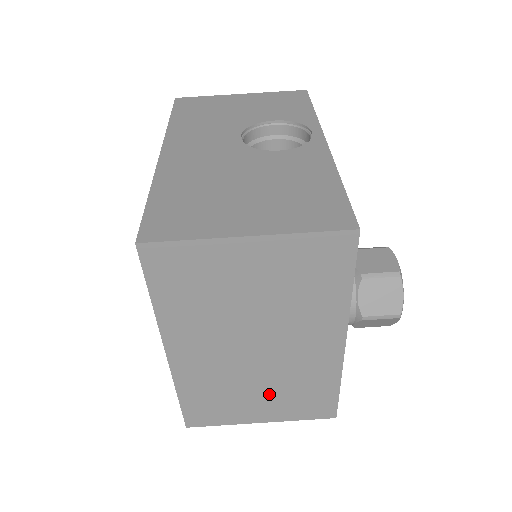
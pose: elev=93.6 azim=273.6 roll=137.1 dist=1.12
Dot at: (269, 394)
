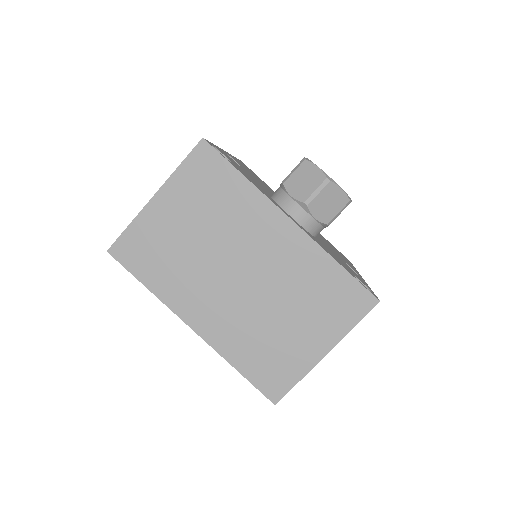
Dot at: (297, 315)
